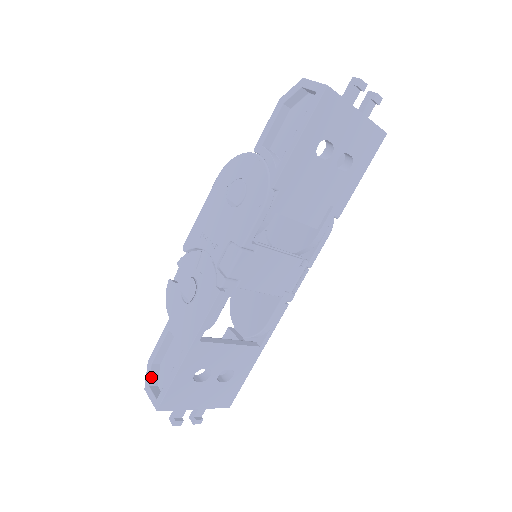
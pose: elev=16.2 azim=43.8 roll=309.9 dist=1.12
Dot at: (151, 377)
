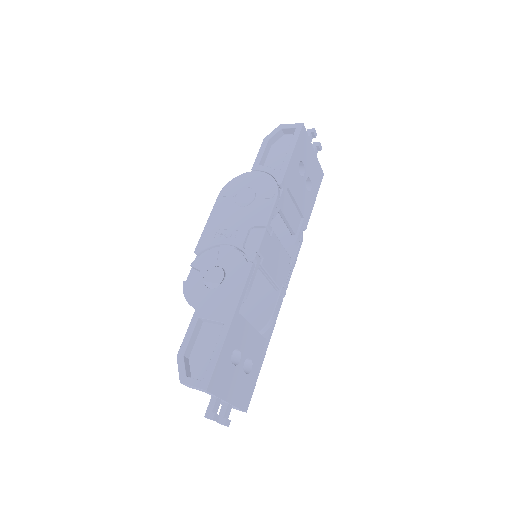
Dot at: (185, 368)
